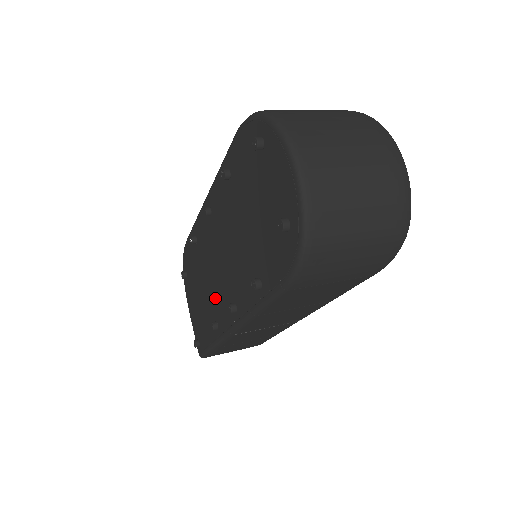
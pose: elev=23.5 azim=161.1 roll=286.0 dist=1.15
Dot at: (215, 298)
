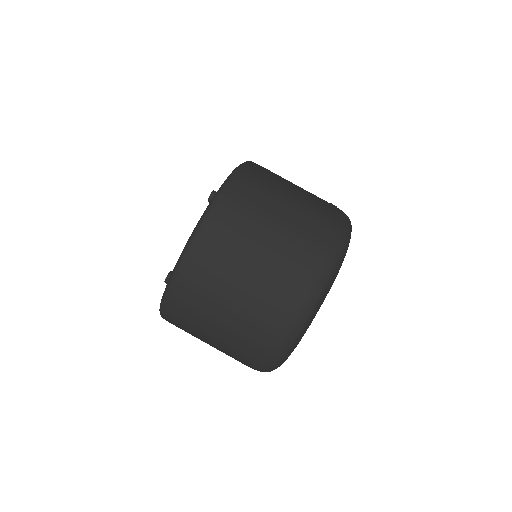
Dot at: occluded
